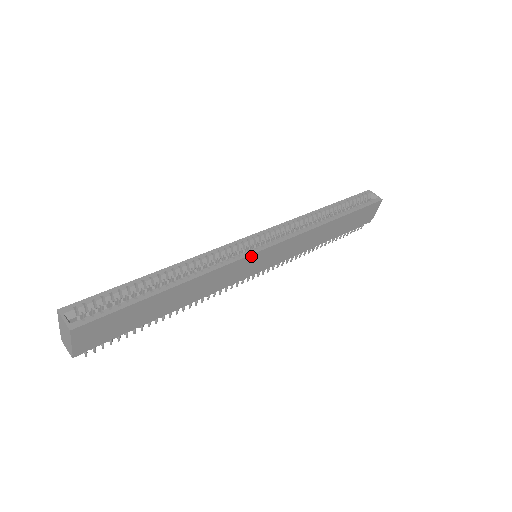
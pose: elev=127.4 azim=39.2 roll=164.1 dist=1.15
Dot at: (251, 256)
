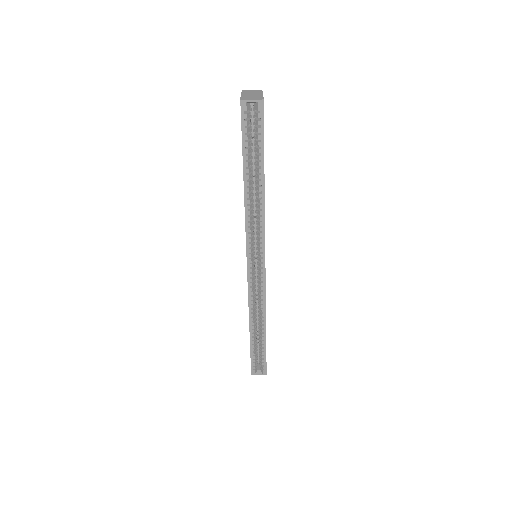
Dot at: (265, 278)
